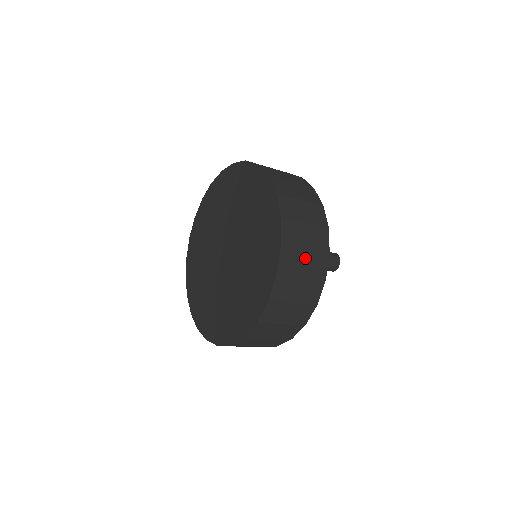
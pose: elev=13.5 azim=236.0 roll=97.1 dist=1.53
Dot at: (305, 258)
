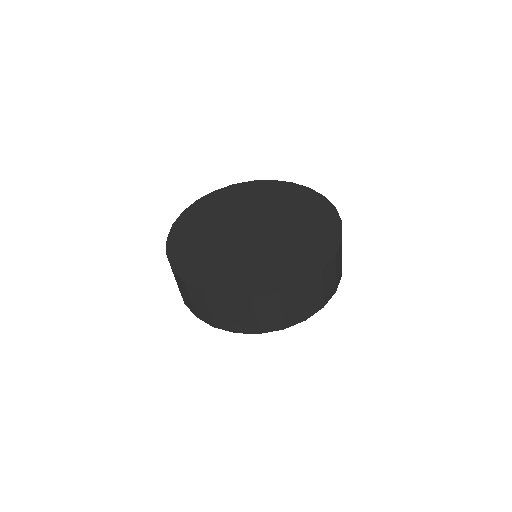
Dot at: occluded
